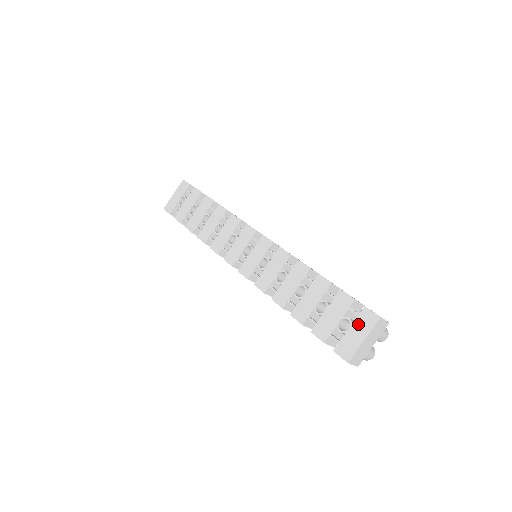
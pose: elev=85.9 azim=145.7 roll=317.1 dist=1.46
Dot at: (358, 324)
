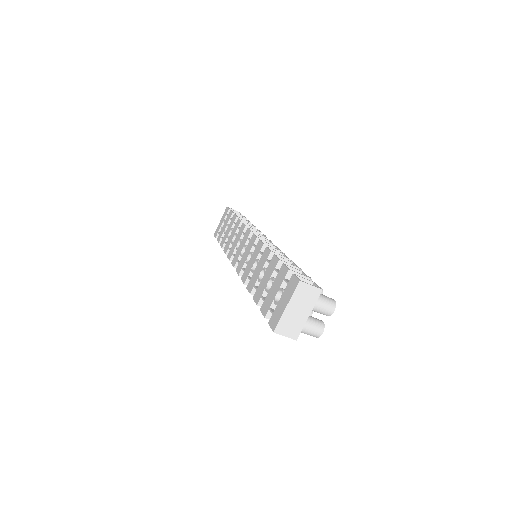
Dot at: (286, 292)
